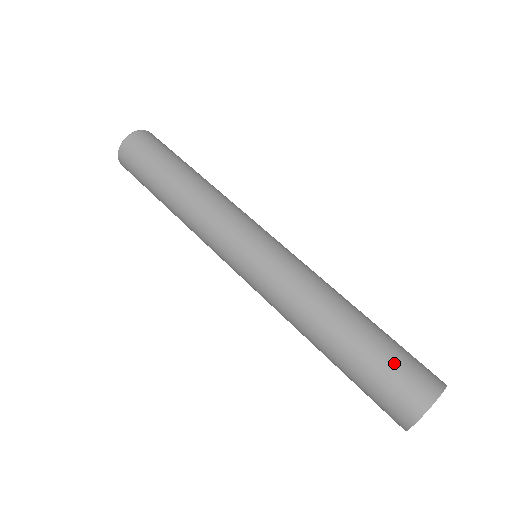
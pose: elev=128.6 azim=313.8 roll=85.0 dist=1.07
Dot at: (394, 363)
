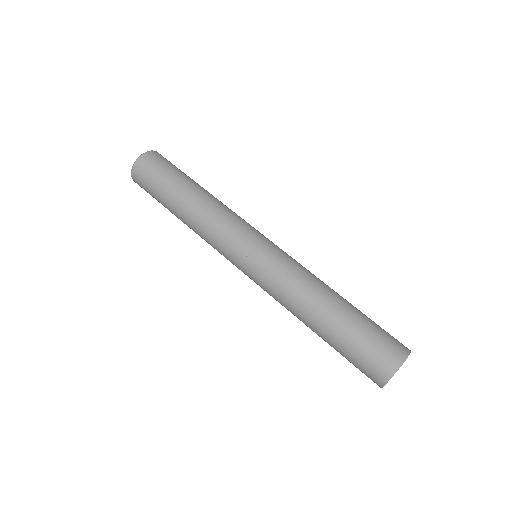
Dot at: (379, 327)
